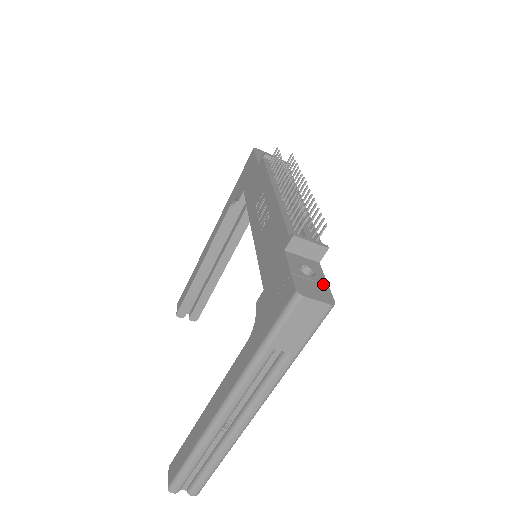
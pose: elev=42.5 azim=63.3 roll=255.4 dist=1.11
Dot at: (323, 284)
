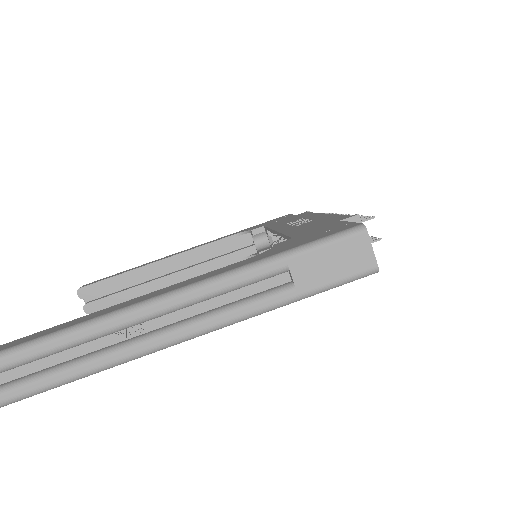
Dot at: occluded
